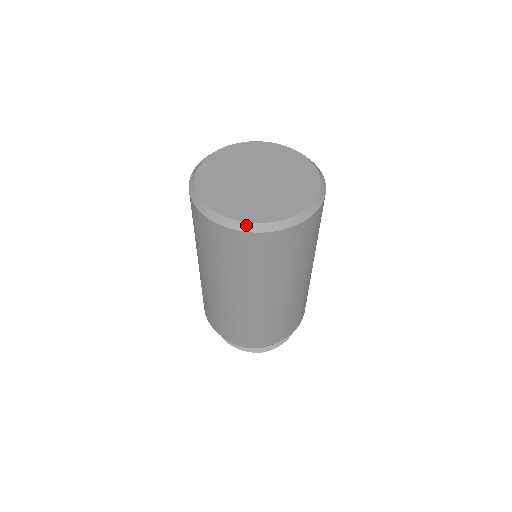
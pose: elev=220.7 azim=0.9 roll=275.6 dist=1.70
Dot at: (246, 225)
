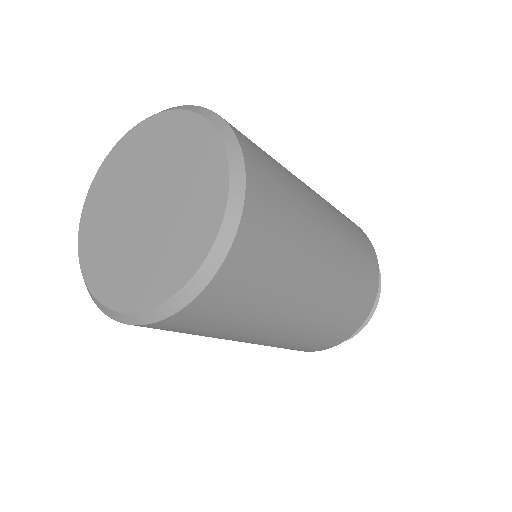
Dot at: (147, 315)
